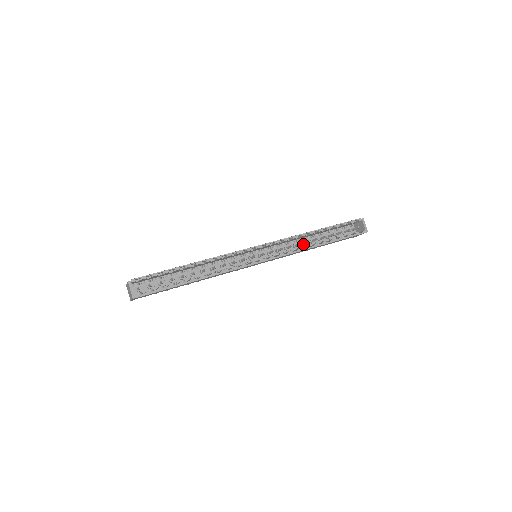
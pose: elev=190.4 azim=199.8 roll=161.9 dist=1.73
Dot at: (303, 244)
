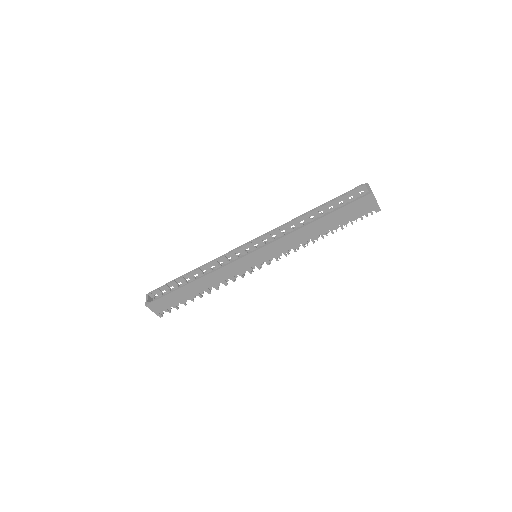
Dot at: occluded
